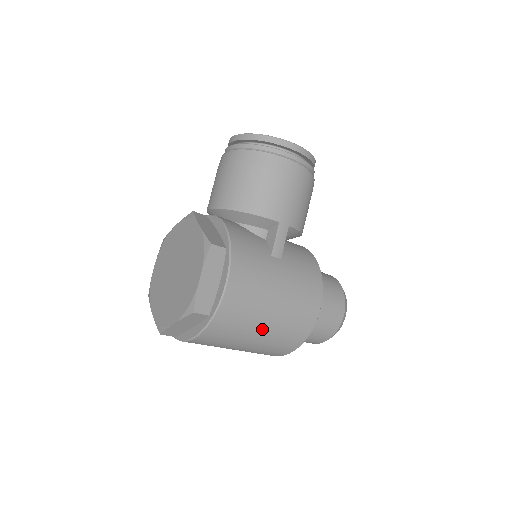
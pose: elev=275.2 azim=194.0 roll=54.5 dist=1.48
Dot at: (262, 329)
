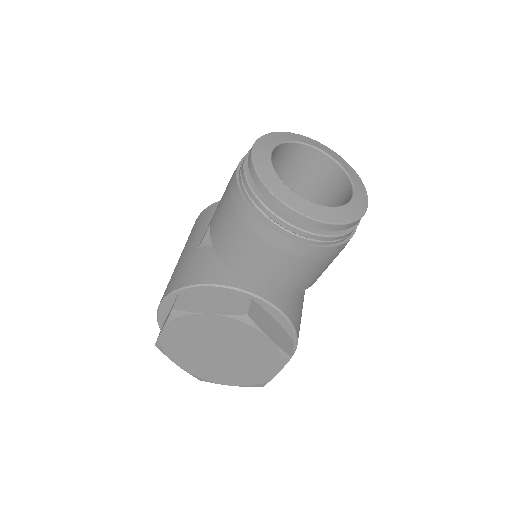
Dot at: occluded
